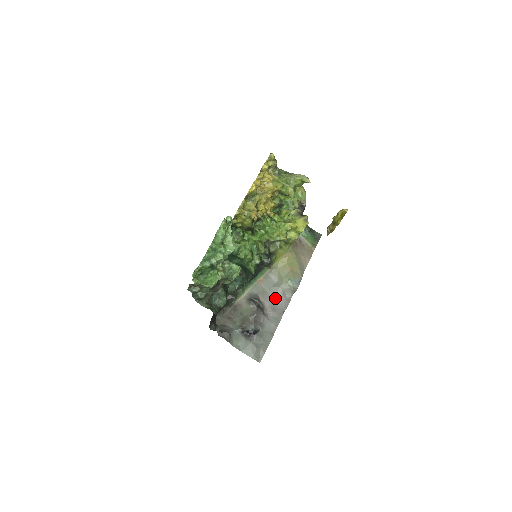
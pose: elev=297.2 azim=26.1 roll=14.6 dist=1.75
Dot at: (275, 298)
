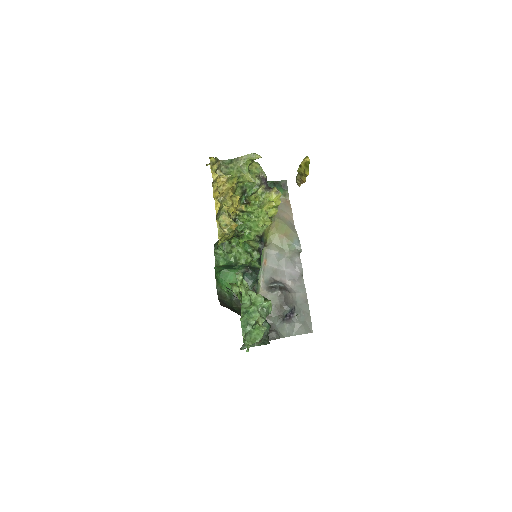
Dot at: (287, 269)
